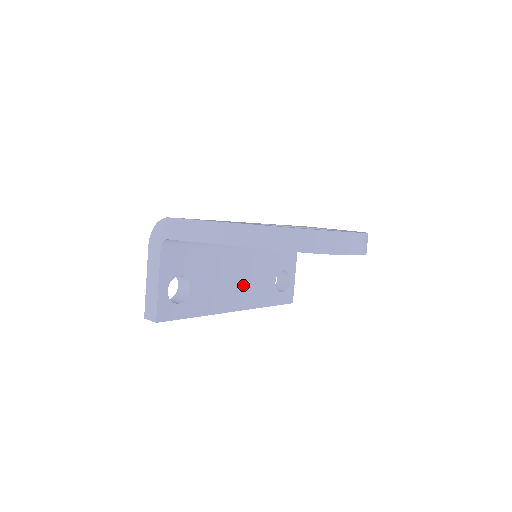
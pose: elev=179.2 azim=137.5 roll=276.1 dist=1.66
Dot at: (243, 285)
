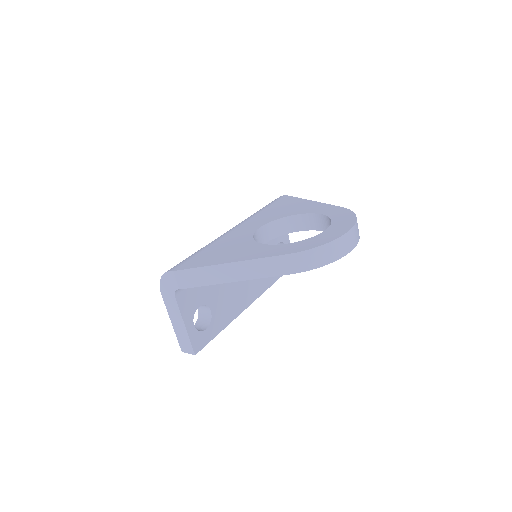
Dot at: occluded
